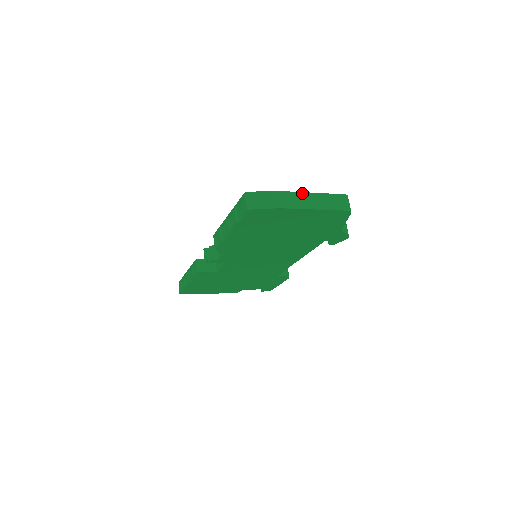
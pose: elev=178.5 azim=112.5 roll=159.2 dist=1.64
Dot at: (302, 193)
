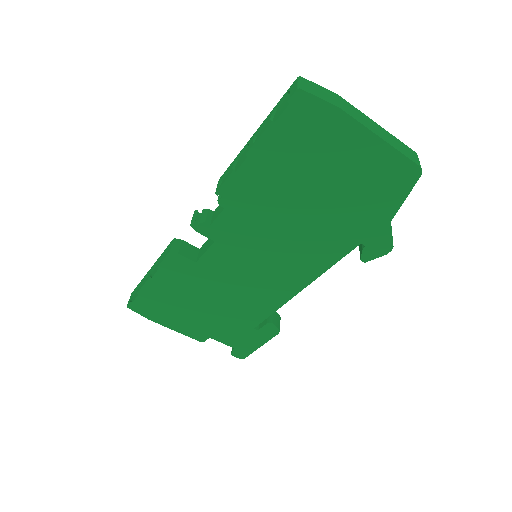
Dot at: (367, 117)
